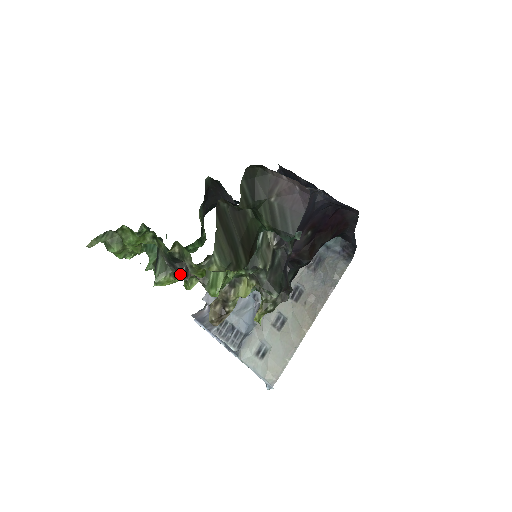
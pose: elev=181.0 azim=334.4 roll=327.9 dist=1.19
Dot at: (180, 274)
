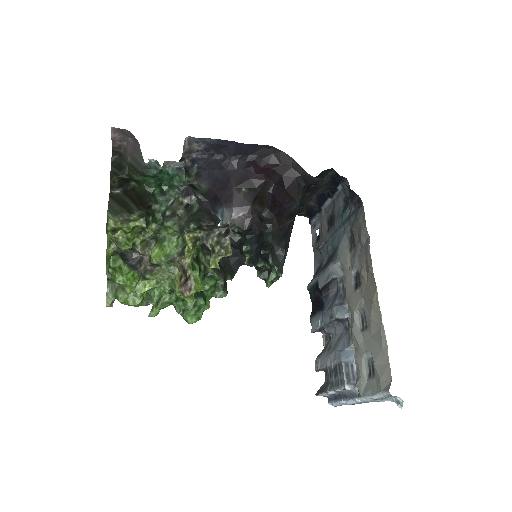
Dot at: (136, 267)
